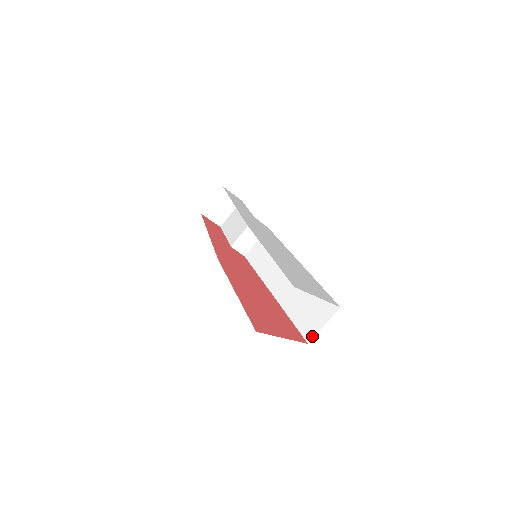
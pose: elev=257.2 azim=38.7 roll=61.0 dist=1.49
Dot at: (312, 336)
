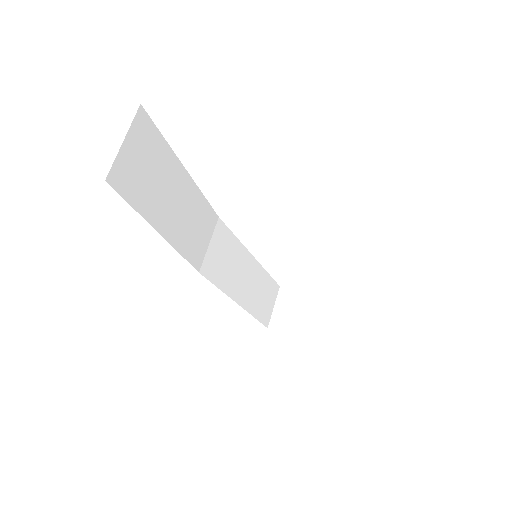
Dot at: occluded
